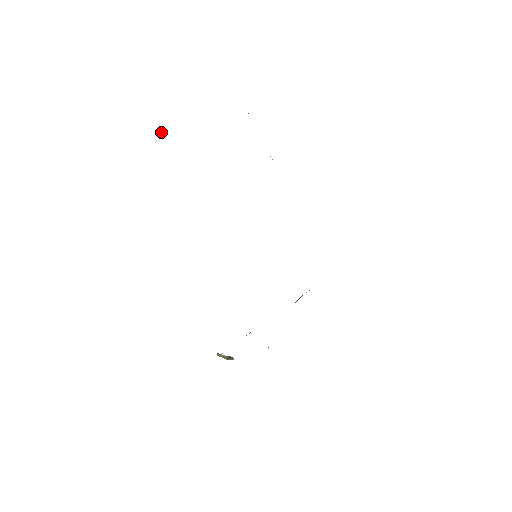
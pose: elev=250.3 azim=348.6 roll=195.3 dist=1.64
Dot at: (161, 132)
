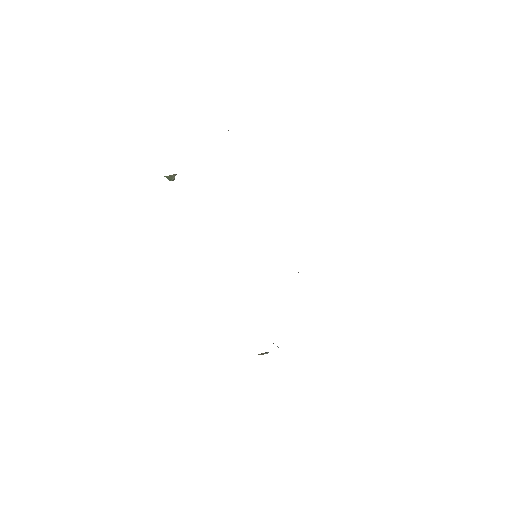
Dot at: (170, 176)
